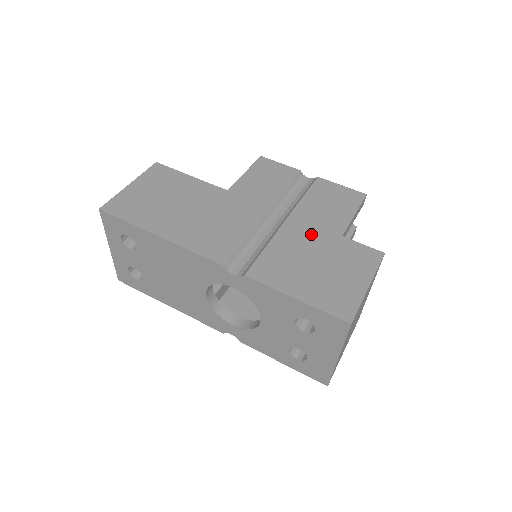
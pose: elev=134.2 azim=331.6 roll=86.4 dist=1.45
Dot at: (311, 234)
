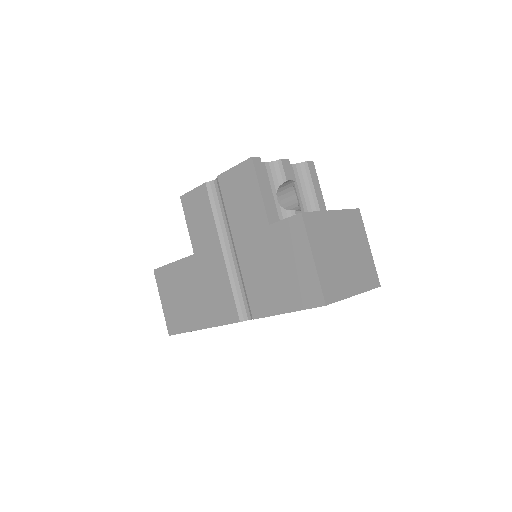
Dot at: (254, 244)
